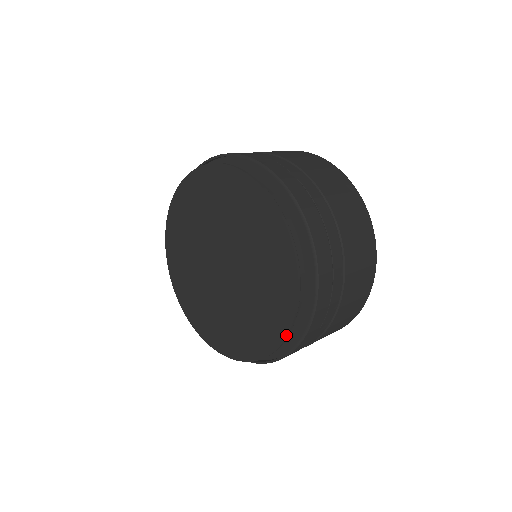
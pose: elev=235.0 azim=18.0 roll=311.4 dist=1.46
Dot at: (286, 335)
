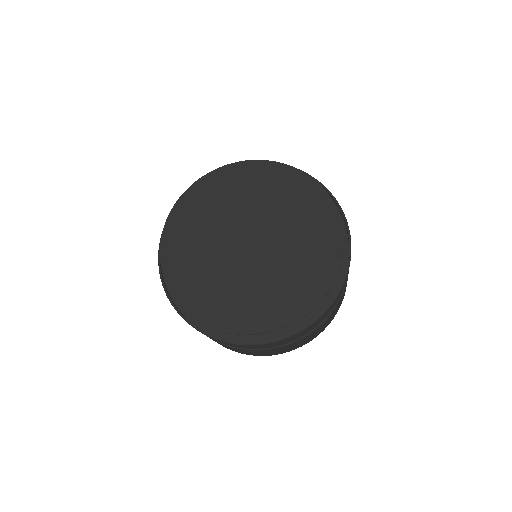
Dot at: (282, 327)
